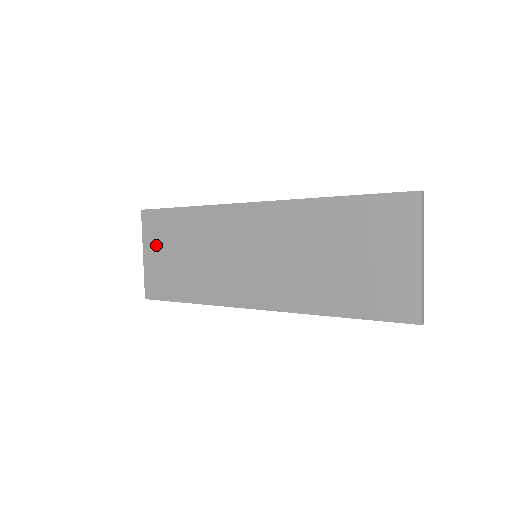
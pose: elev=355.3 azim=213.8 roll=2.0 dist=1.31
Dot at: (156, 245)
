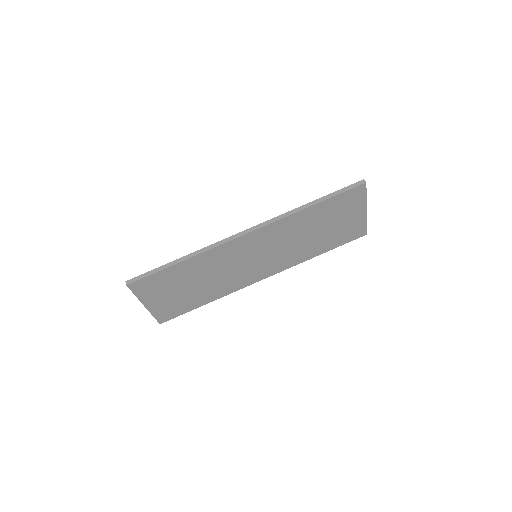
Dot at: (157, 295)
